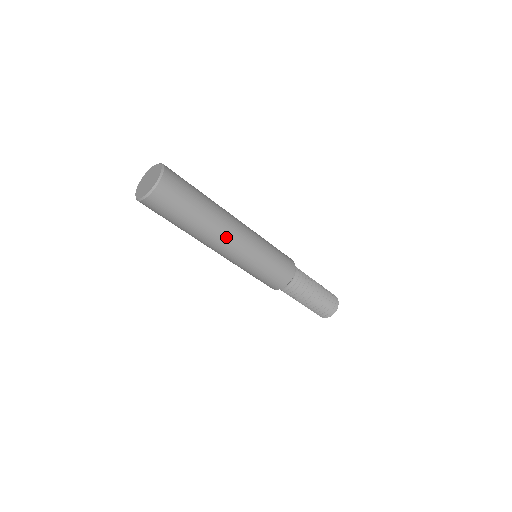
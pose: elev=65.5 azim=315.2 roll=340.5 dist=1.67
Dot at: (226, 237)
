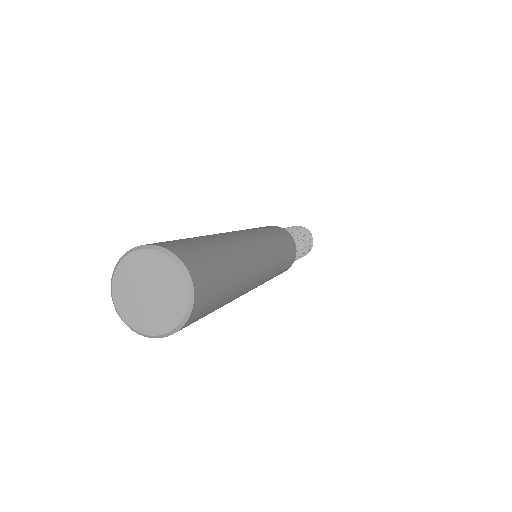
Dot at: occluded
